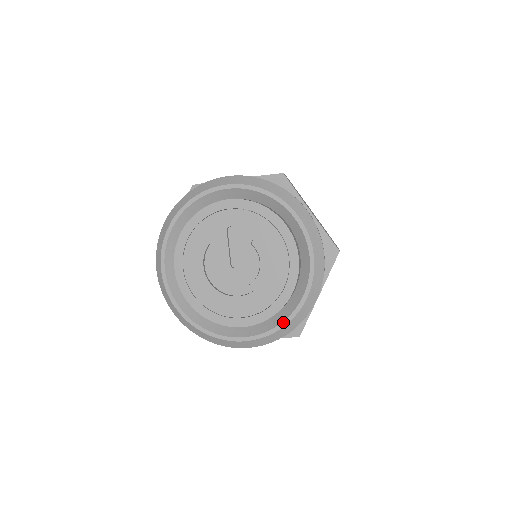
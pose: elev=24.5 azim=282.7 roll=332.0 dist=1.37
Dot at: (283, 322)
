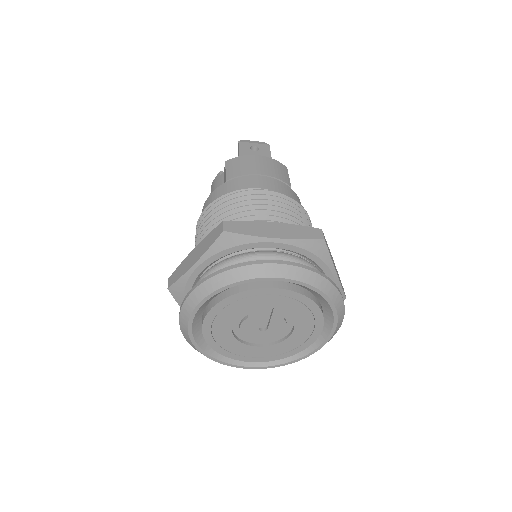
Dot at: (290, 362)
